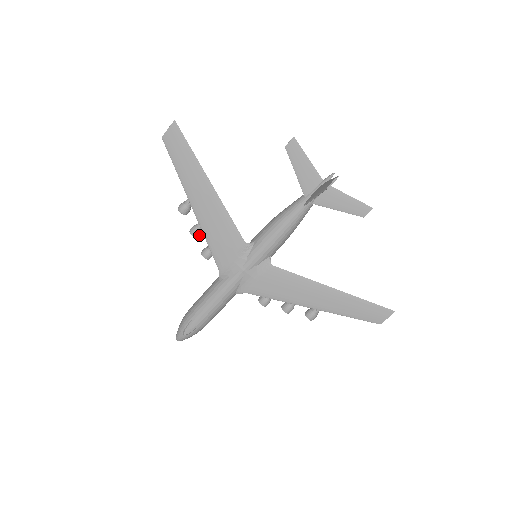
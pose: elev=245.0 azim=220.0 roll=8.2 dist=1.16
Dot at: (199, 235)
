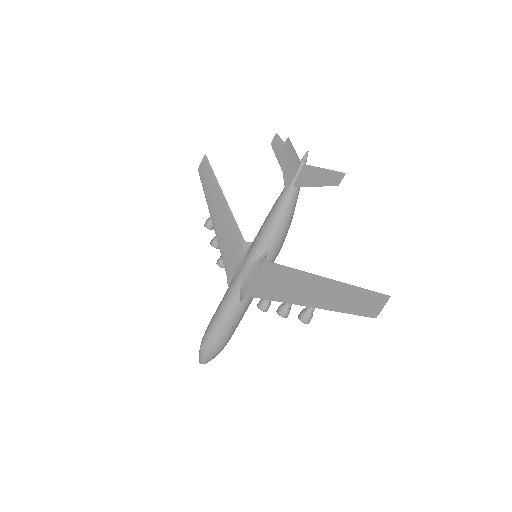
Dot at: (217, 245)
